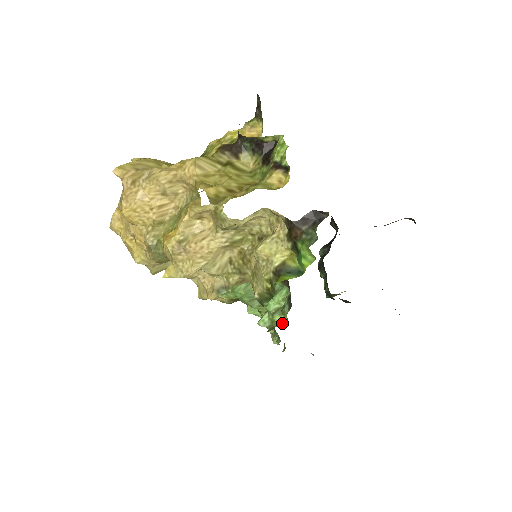
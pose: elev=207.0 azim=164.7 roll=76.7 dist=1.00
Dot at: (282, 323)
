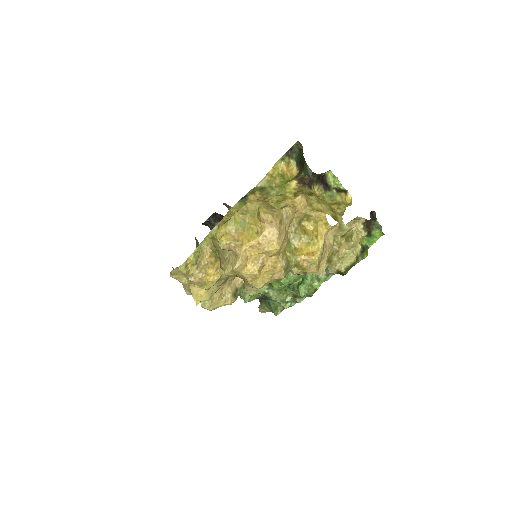
Dot at: occluded
